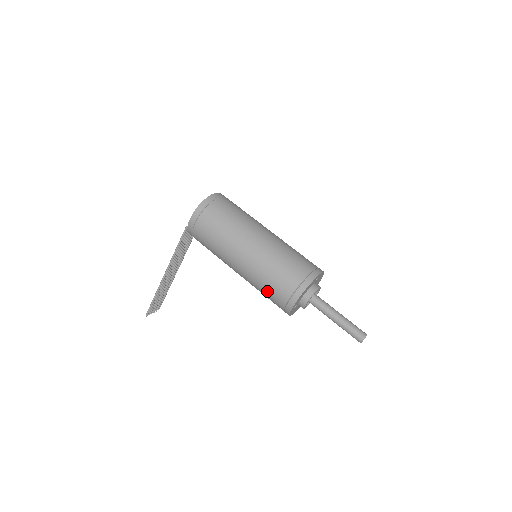
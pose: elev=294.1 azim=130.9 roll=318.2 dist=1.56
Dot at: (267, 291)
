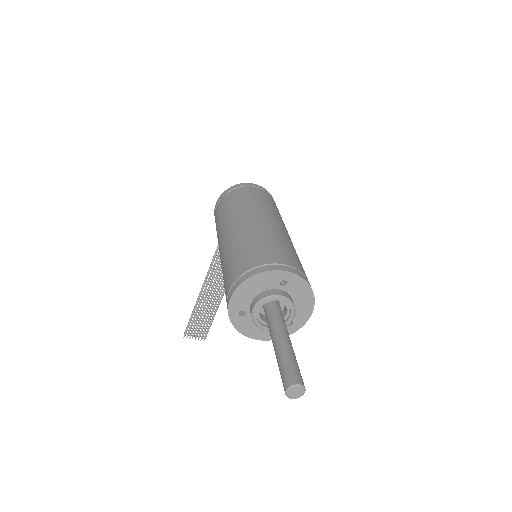
Dot at: (224, 284)
